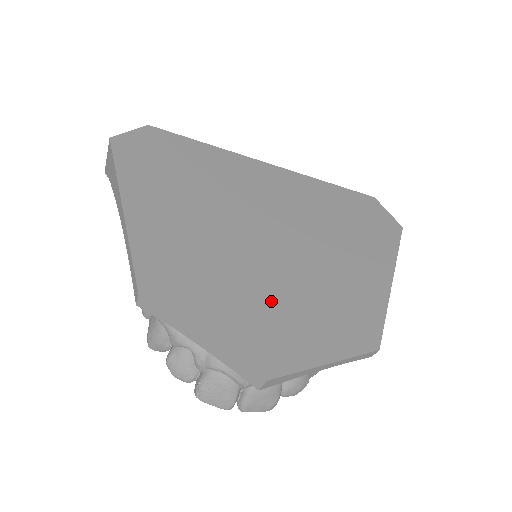
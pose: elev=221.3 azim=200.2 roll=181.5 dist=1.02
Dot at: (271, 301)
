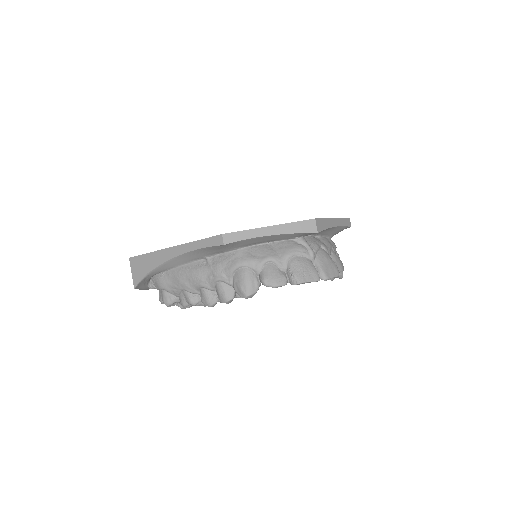
Dot at: occluded
